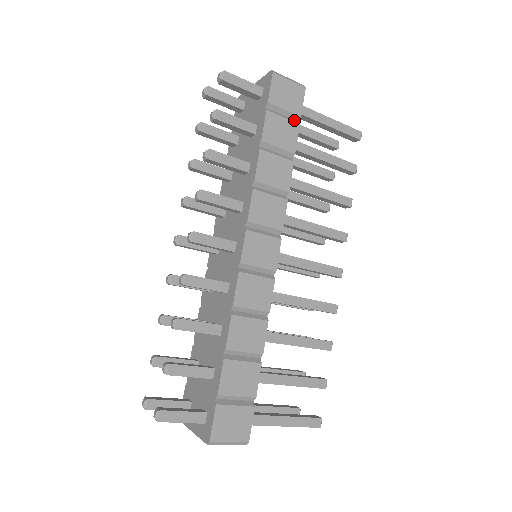
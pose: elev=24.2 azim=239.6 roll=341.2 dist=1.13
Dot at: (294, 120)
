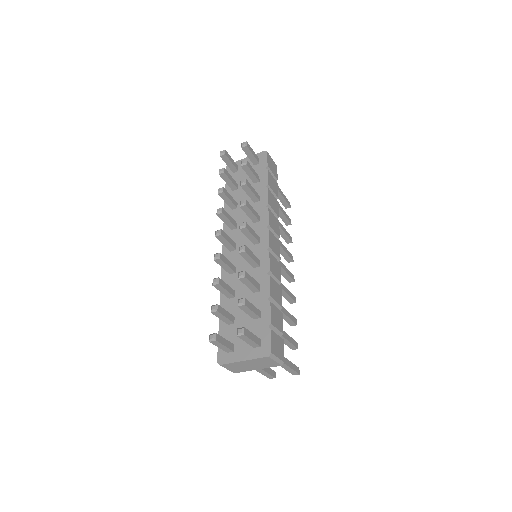
Dot at: (275, 181)
